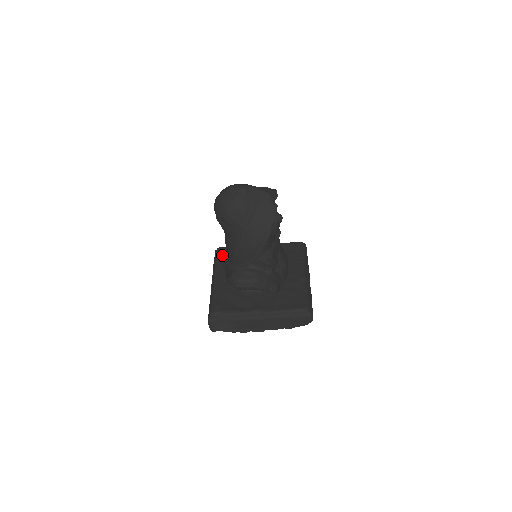
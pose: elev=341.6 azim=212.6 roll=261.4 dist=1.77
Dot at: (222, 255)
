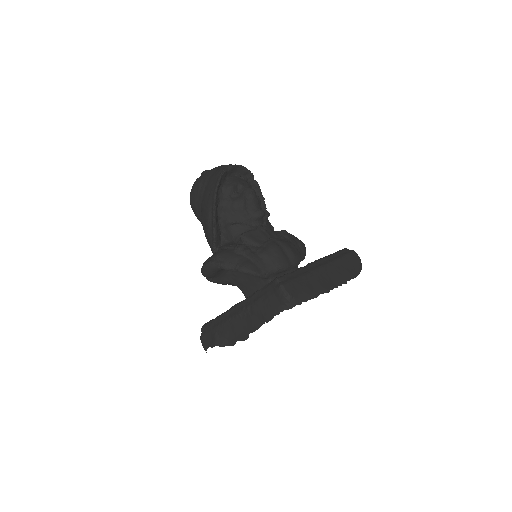
Dot at: occluded
